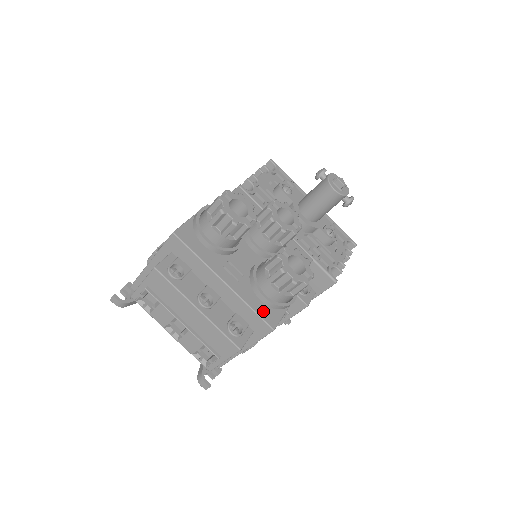
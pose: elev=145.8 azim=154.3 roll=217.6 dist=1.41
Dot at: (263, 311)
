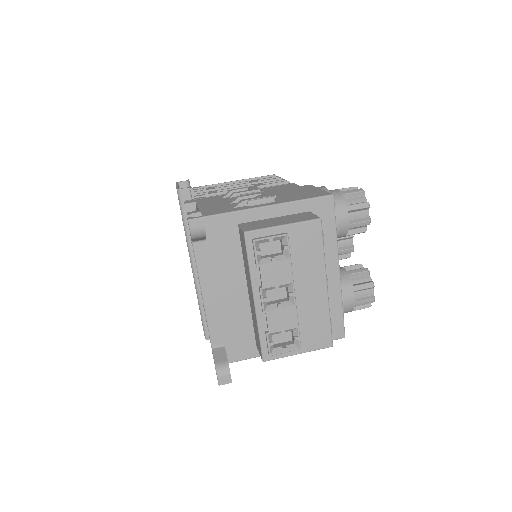
Dot at: occluded
